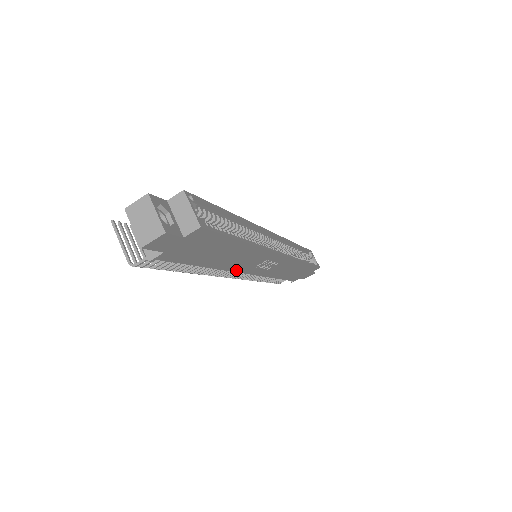
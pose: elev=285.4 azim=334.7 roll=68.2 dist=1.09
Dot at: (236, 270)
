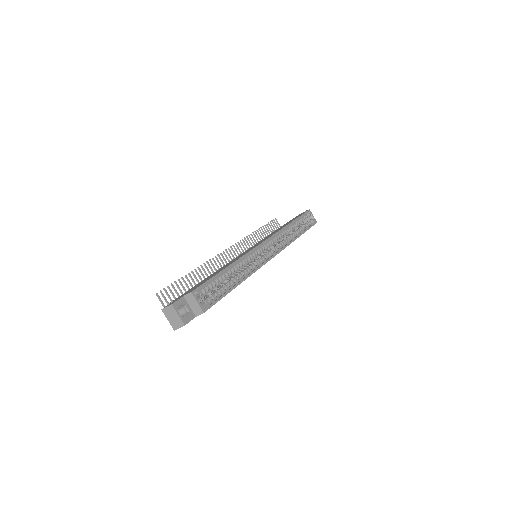
Dot at: occluded
